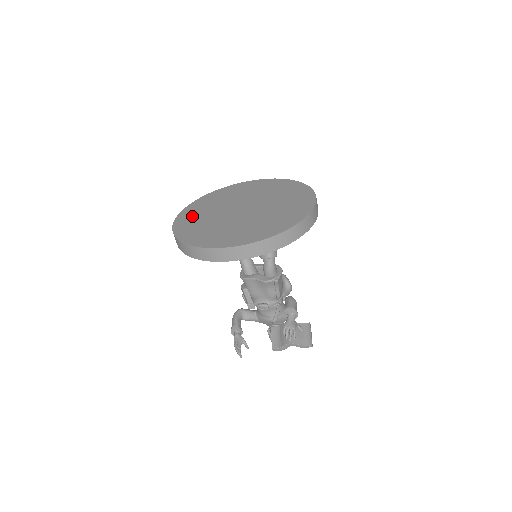
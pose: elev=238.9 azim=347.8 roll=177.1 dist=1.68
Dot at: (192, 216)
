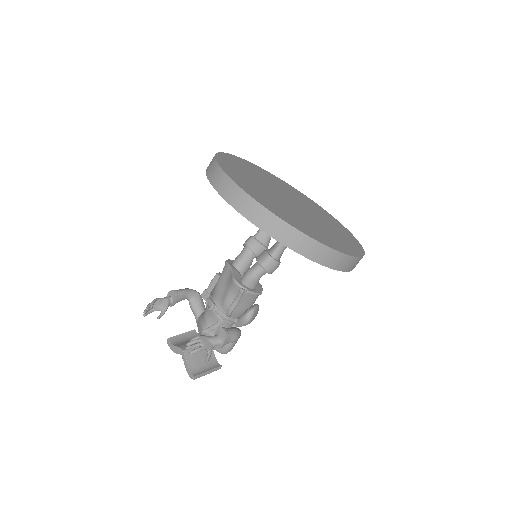
Dot at: (255, 169)
